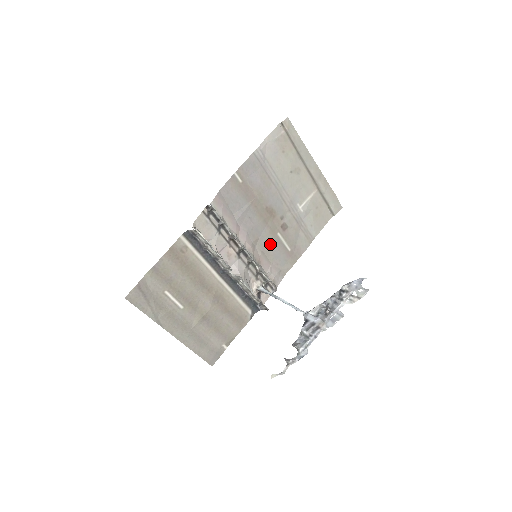
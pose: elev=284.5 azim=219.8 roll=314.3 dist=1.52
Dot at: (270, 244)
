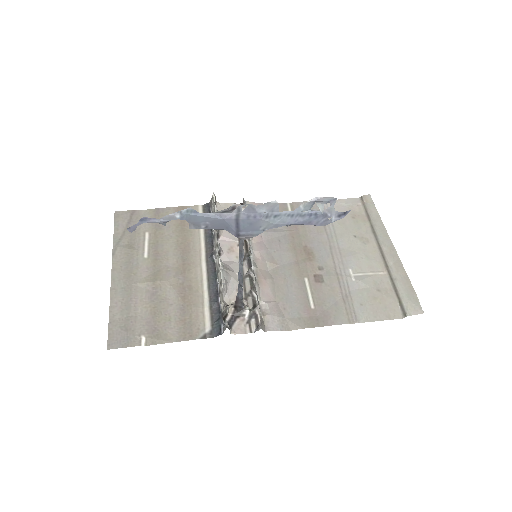
Dot at: (288, 281)
